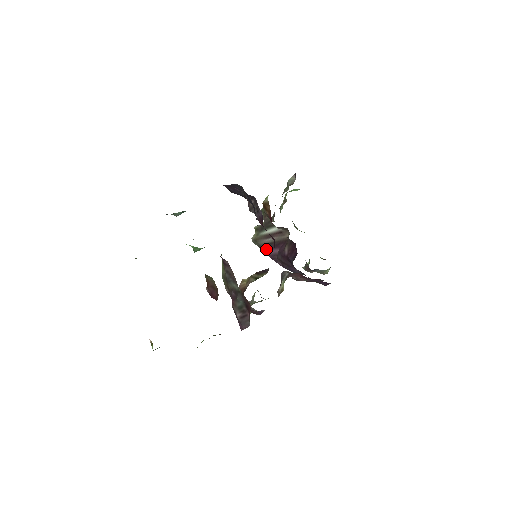
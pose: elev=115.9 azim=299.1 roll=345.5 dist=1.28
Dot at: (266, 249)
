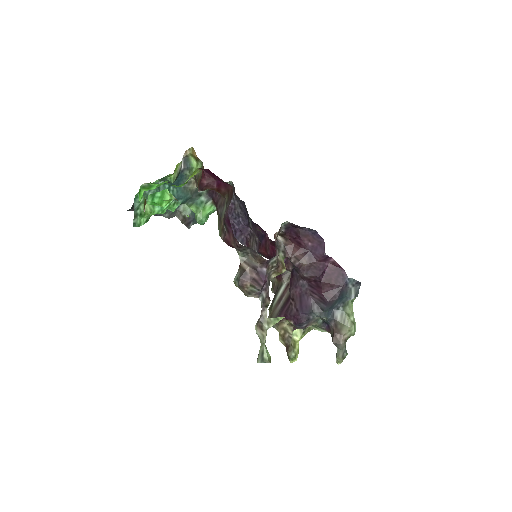
Dot at: (281, 314)
